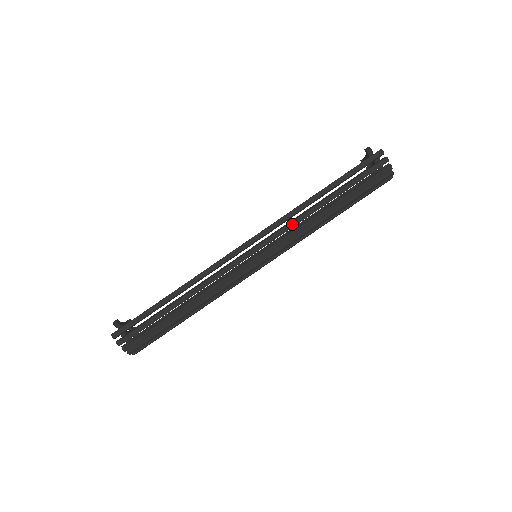
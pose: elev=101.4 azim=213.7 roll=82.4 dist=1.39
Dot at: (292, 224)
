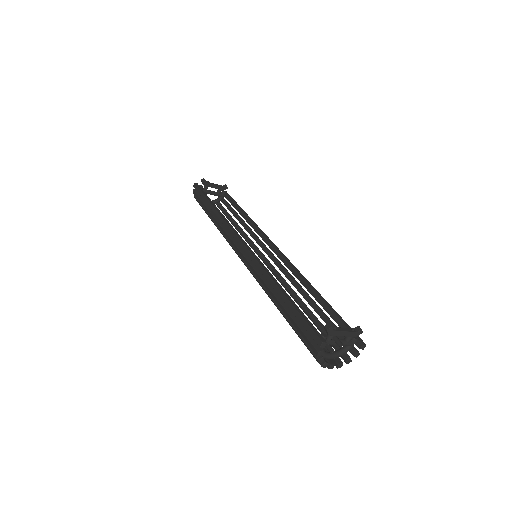
Dot at: (258, 275)
